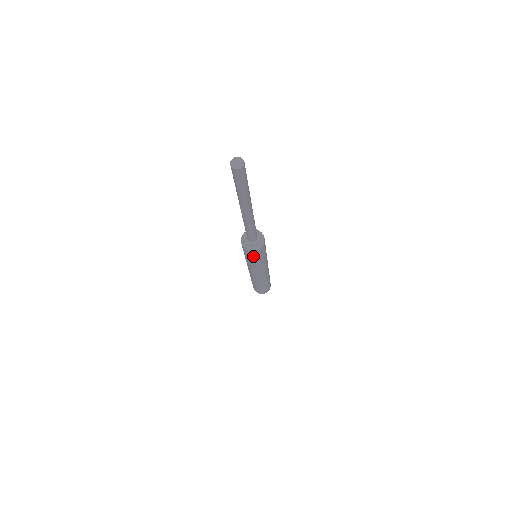
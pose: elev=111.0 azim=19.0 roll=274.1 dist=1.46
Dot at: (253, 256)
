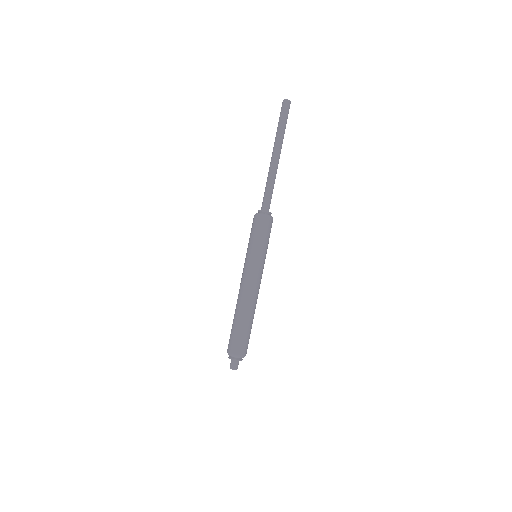
Dot at: (269, 231)
